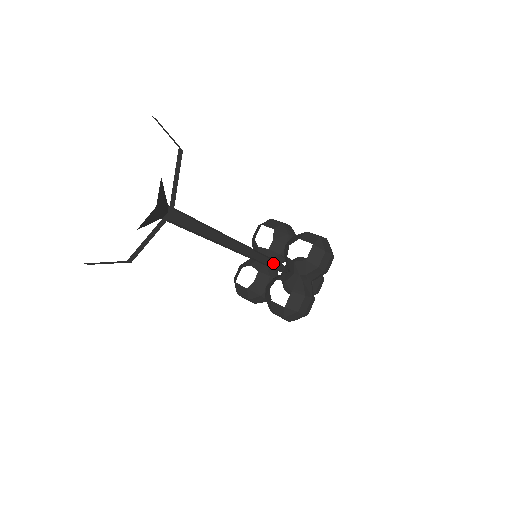
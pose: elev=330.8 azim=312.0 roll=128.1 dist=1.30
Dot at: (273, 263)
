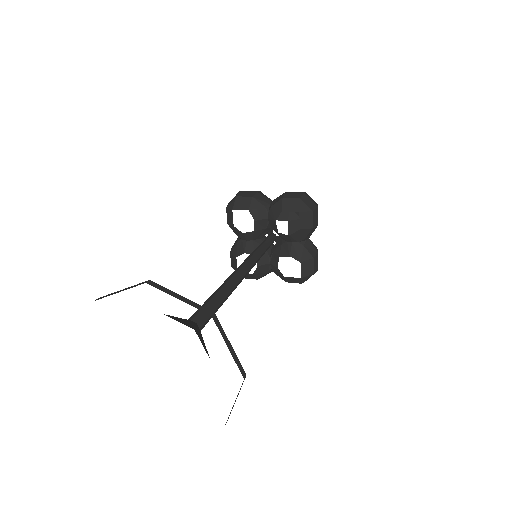
Dot at: (269, 245)
